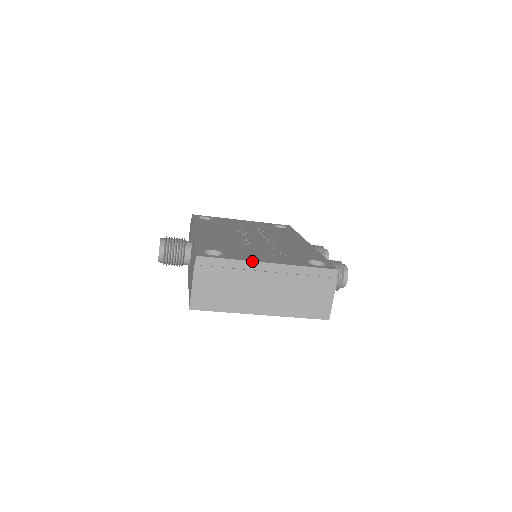
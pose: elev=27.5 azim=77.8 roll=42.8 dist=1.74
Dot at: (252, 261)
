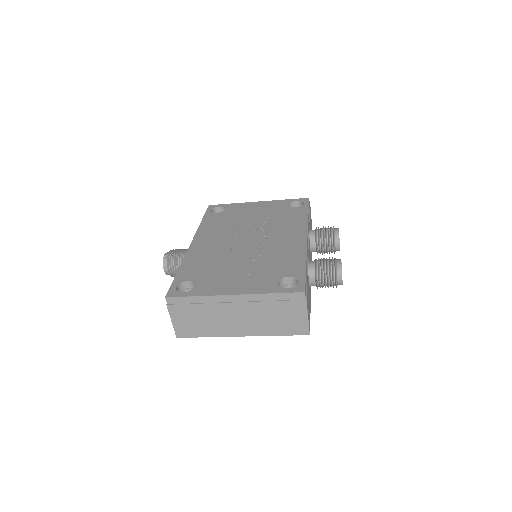
Dot at: (216, 295)
